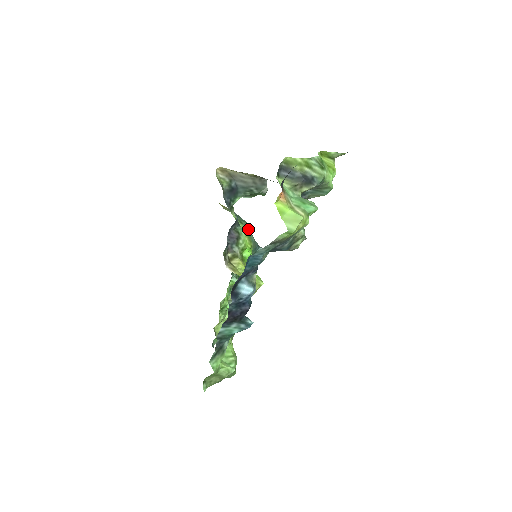
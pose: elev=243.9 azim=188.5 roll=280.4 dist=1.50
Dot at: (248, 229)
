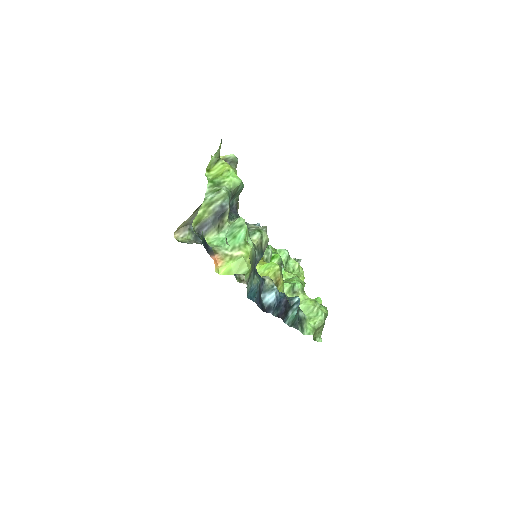
Dot at: occluded
